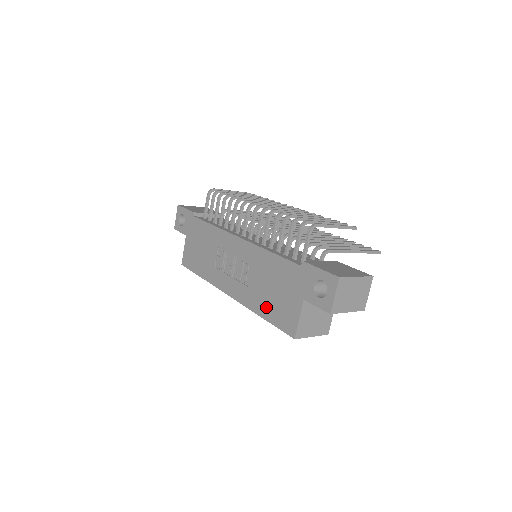
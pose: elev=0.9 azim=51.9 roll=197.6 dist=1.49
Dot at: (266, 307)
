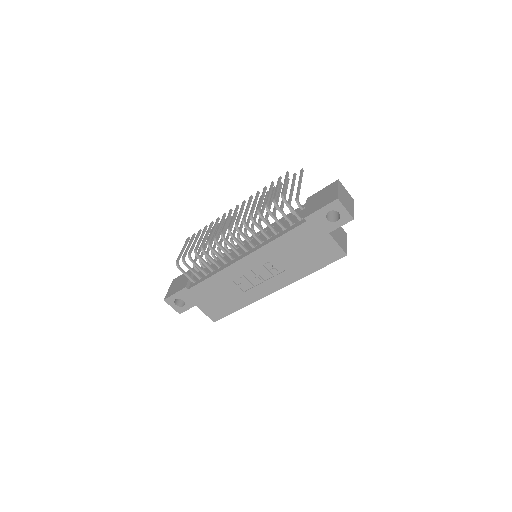
Dot at: (309, 265)
